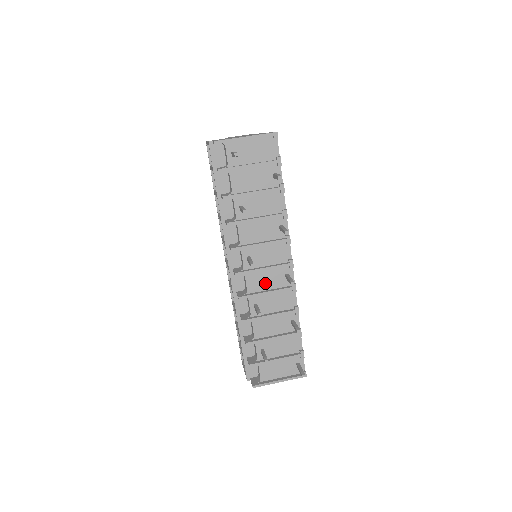
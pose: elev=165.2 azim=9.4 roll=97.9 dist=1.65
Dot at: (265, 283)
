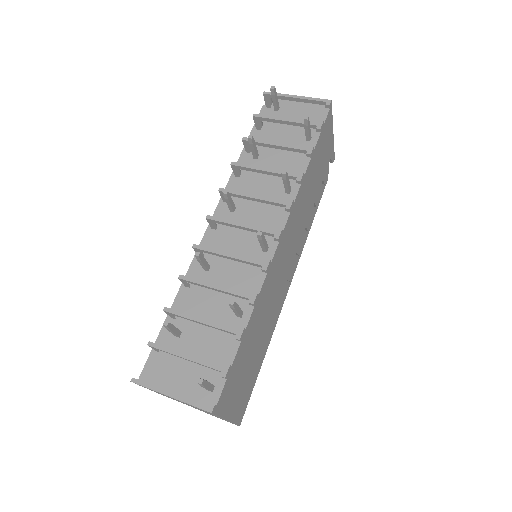
Dot at: (235, 246)
